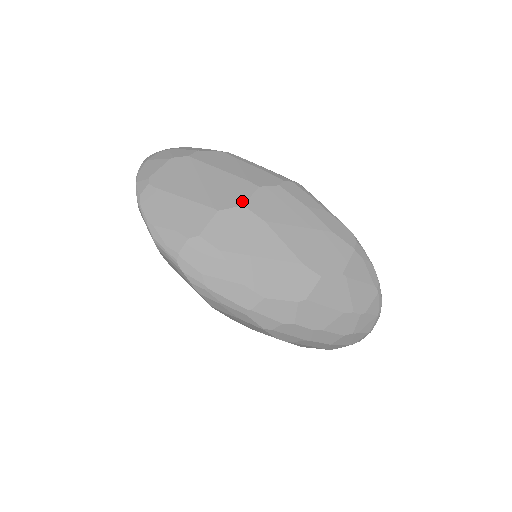
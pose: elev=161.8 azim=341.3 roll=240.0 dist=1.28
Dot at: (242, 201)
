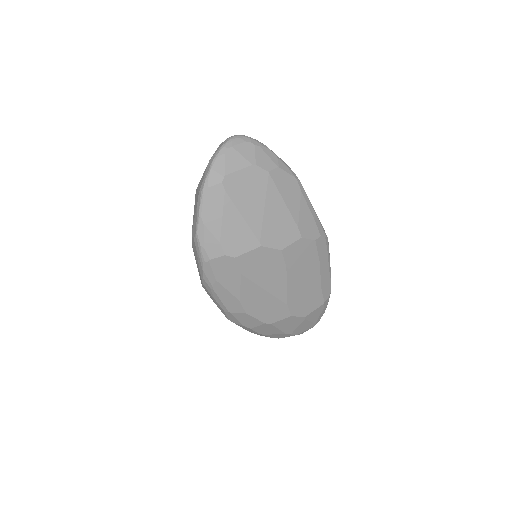
Dot at: (283, 246)
